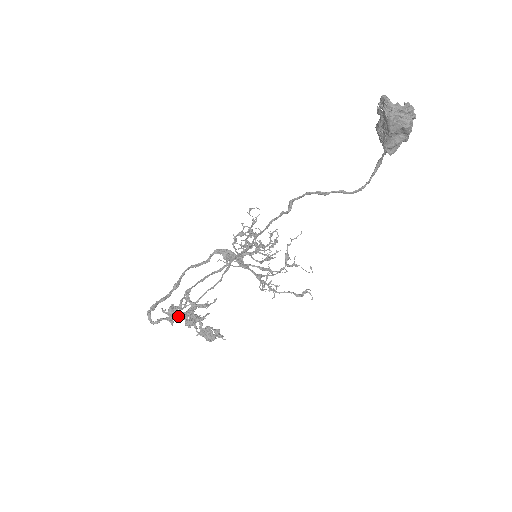
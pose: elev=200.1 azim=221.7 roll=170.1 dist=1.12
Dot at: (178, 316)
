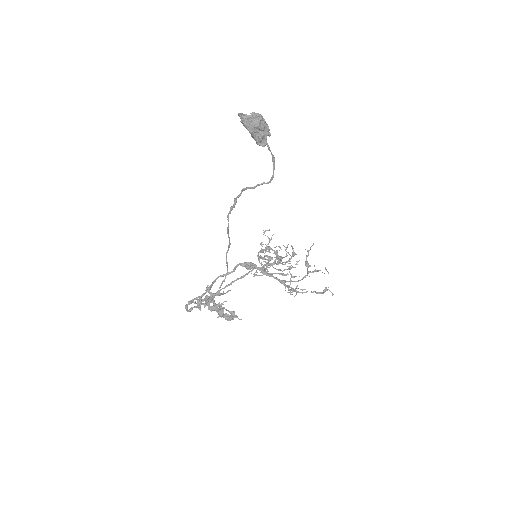
Dot at: (204, 304)
